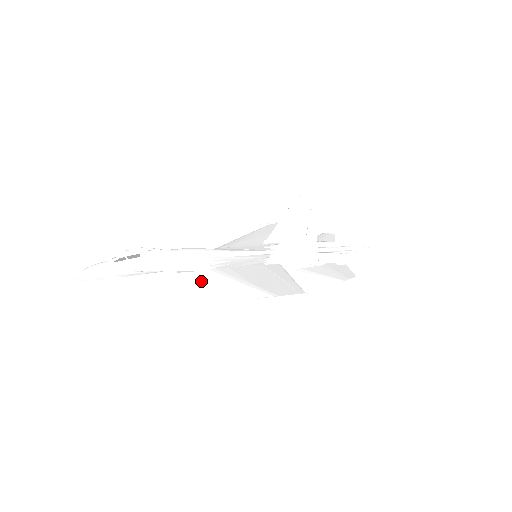
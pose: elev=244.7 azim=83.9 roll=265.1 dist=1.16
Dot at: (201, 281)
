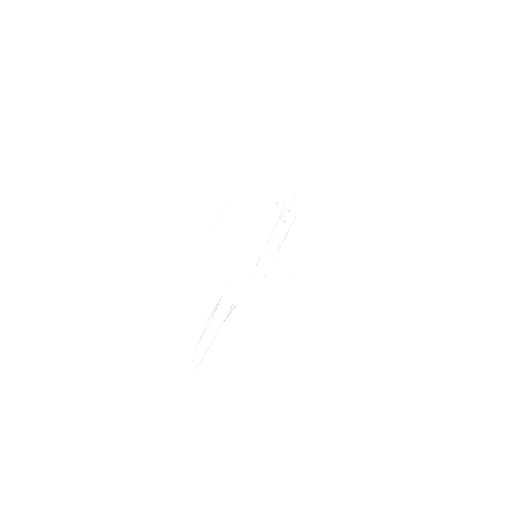
Dot at: occluded
